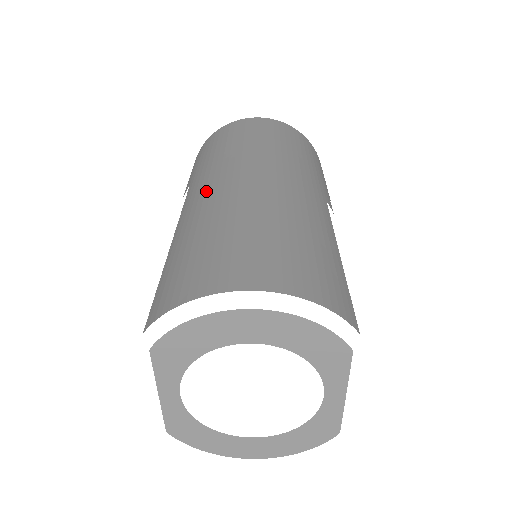
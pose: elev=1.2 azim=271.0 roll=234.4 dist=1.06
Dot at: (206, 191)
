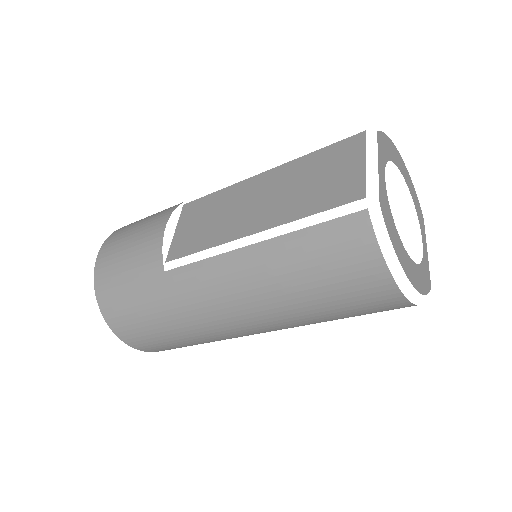
Dot at: occluded
